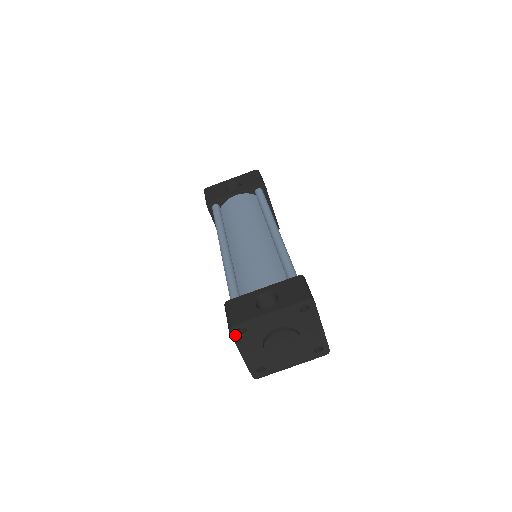
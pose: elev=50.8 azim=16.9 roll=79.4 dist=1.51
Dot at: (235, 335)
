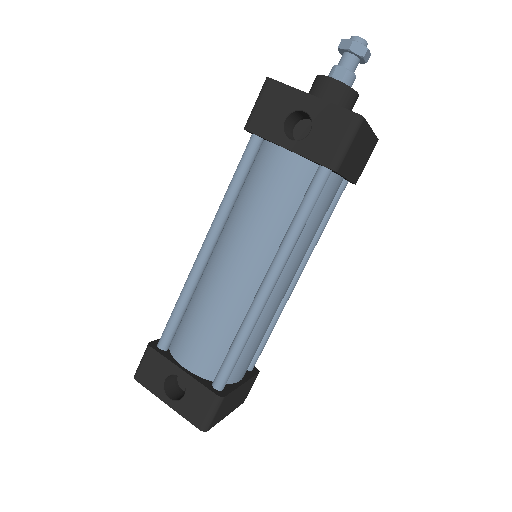
Dot at: occluded
